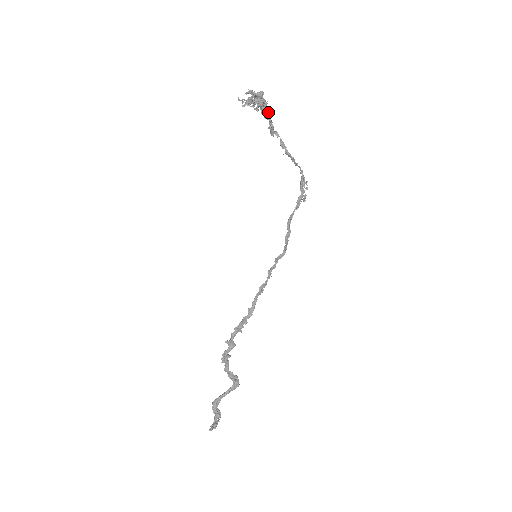
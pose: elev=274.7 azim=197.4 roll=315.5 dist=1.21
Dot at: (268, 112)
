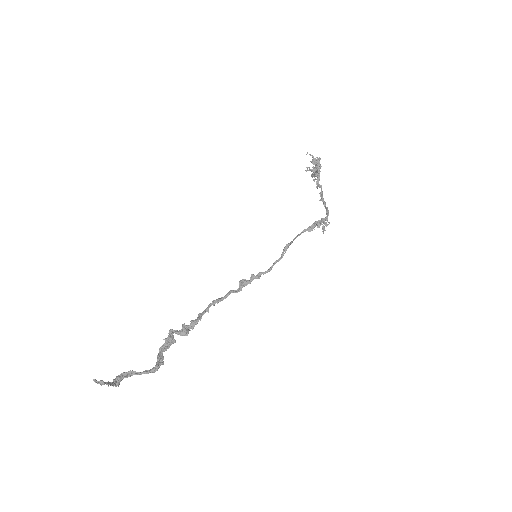
Dot at: (319, 170)
